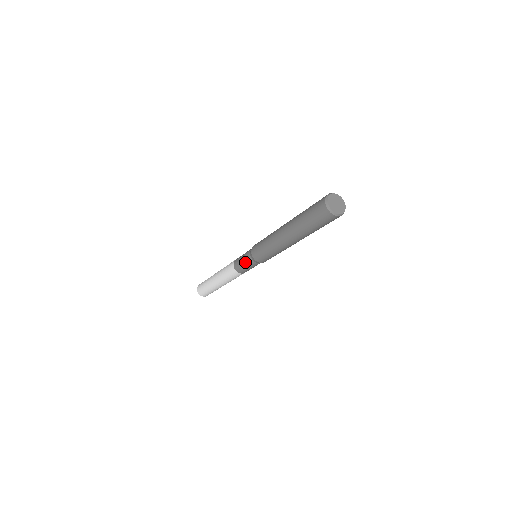
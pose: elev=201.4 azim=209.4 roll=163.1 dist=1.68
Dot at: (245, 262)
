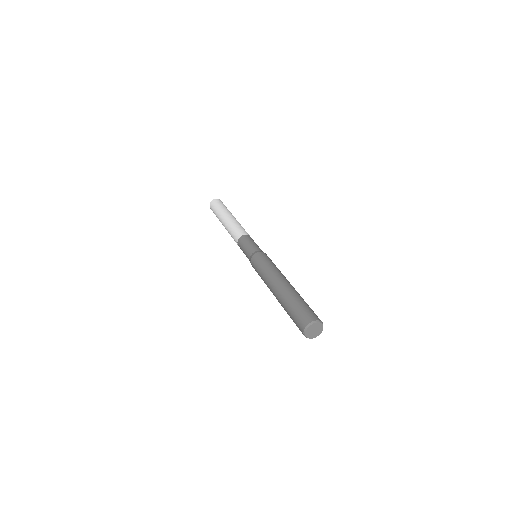
Dot at: (246, 256)
